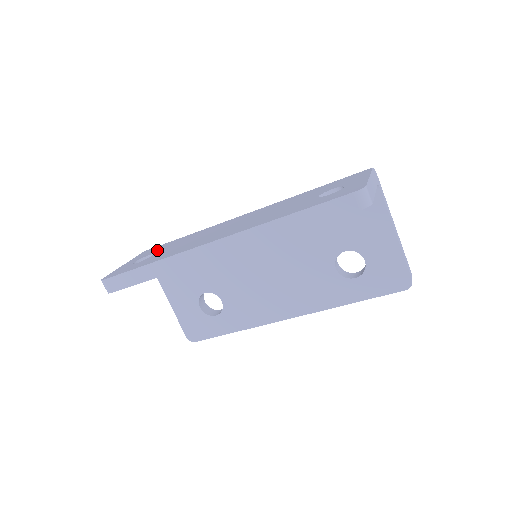
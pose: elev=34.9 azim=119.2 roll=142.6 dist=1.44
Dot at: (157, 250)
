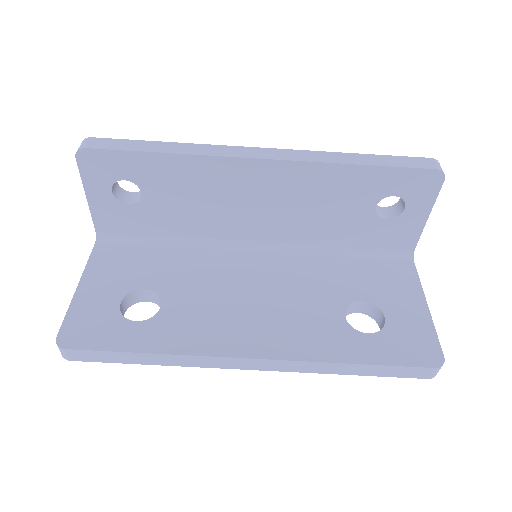
Dot at: occluded
